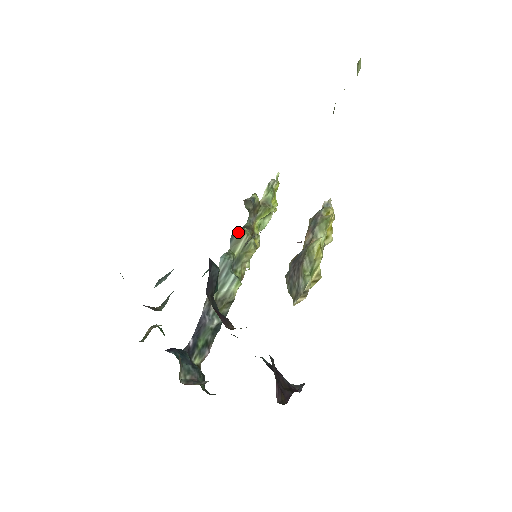
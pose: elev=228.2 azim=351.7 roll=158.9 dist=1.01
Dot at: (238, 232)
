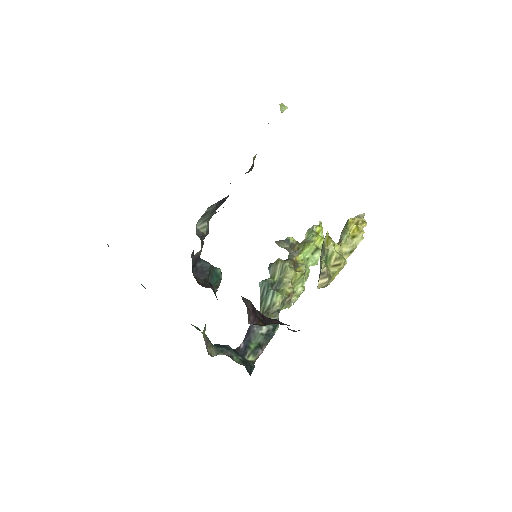
Dot at: (274, 263)
